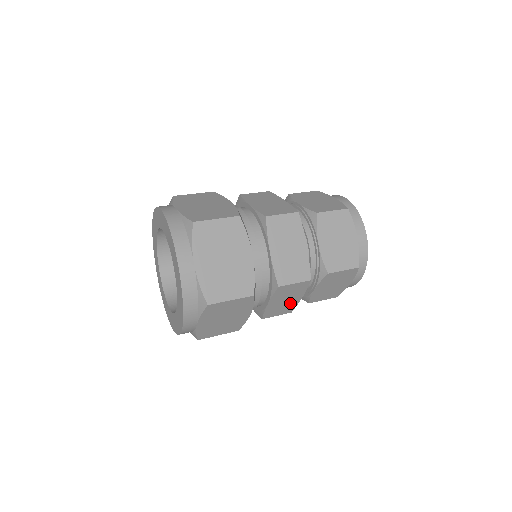
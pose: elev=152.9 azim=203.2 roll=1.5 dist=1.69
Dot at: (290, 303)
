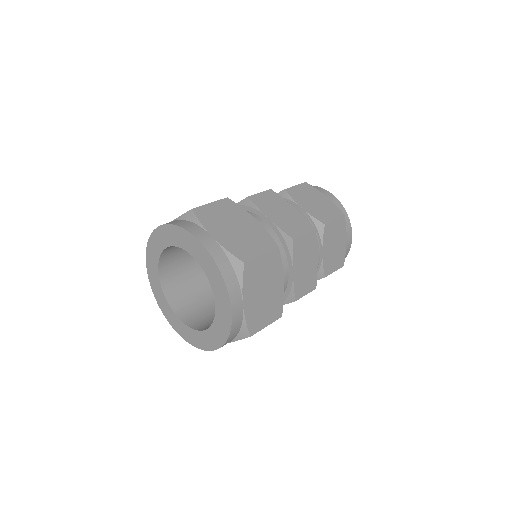
Dot at: occluded
